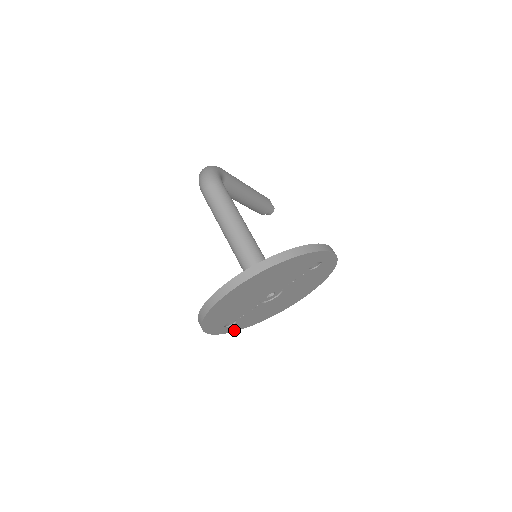
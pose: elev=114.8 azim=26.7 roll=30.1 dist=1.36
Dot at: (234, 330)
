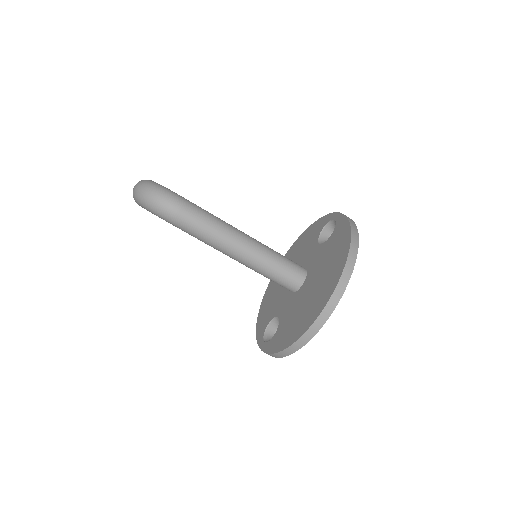
Dot at: occluded
